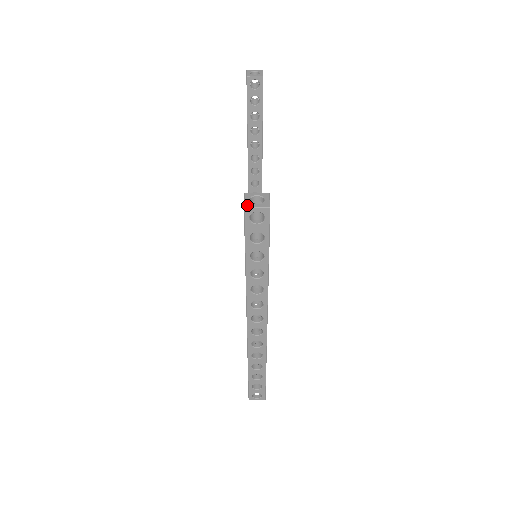
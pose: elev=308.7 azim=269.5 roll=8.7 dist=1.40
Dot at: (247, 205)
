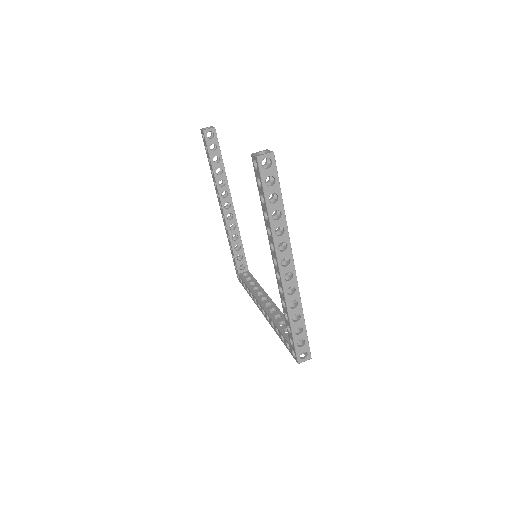
Dot at: (258, 155)
